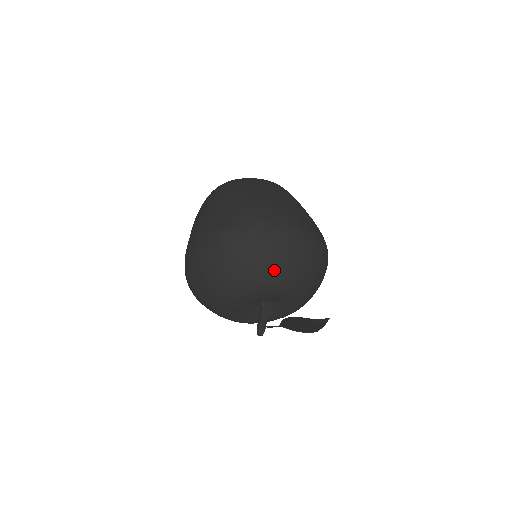
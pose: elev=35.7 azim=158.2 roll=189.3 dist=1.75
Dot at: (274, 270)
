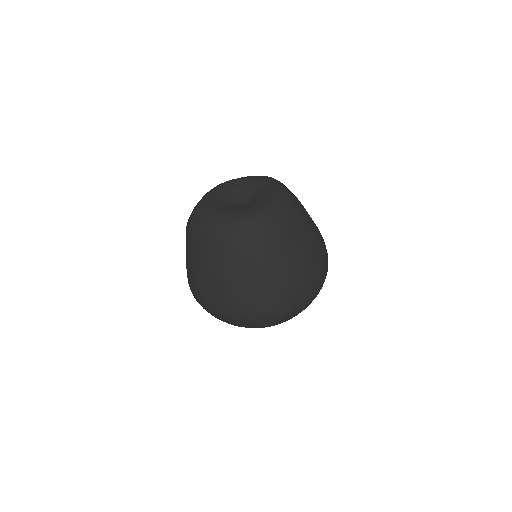
Dot at: occluded
